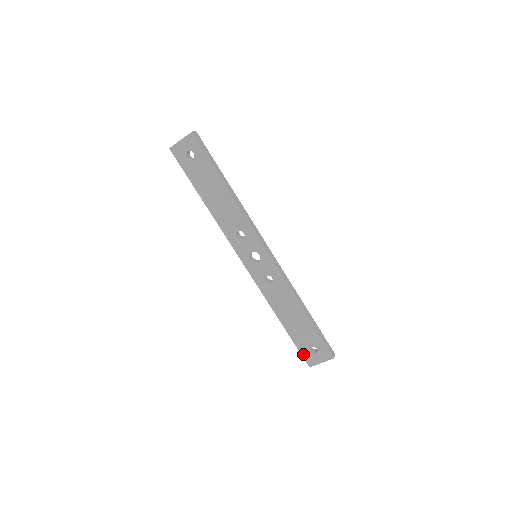
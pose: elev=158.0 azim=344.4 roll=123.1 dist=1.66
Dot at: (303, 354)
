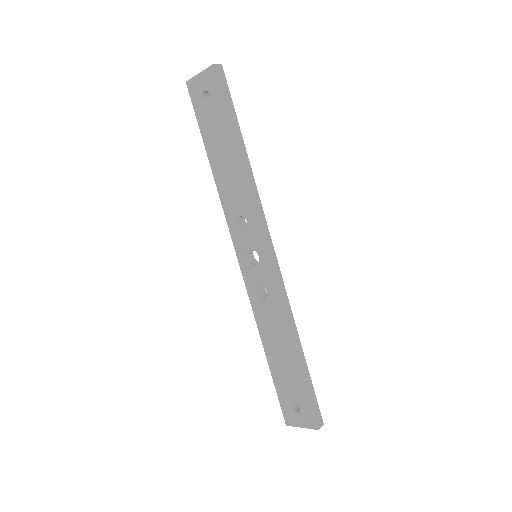
Dot at: (282, 405)
